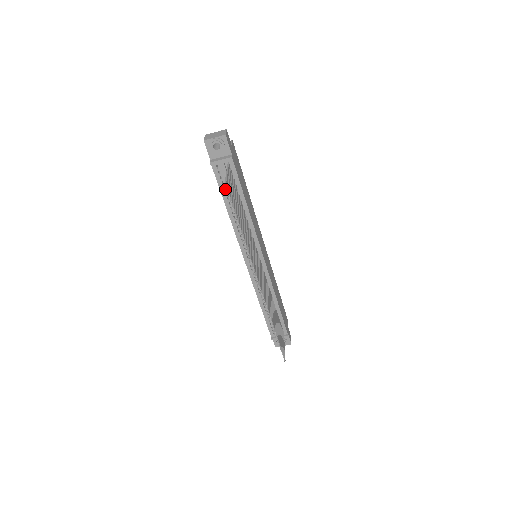
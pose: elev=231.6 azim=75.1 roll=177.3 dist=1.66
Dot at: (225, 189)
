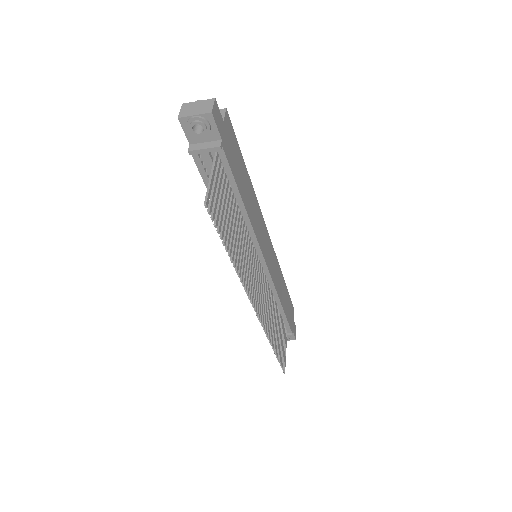
Dot at: occluded
